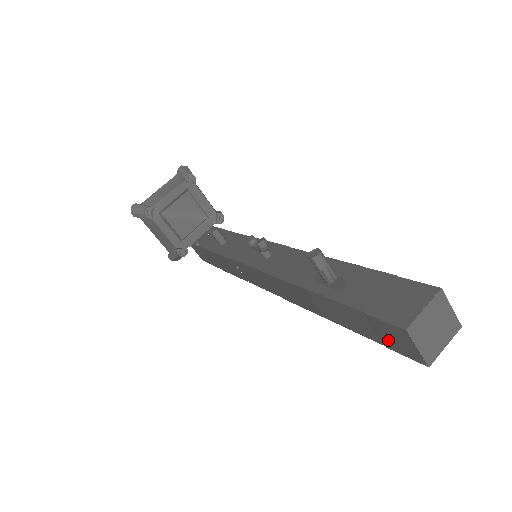
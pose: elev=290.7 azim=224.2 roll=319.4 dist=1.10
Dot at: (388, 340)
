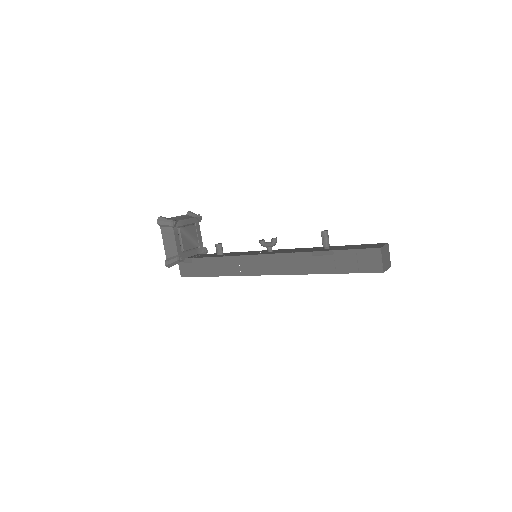
Dot at: (363, 265)
